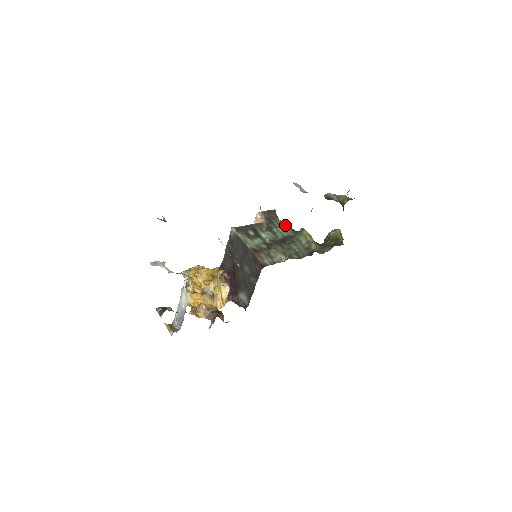
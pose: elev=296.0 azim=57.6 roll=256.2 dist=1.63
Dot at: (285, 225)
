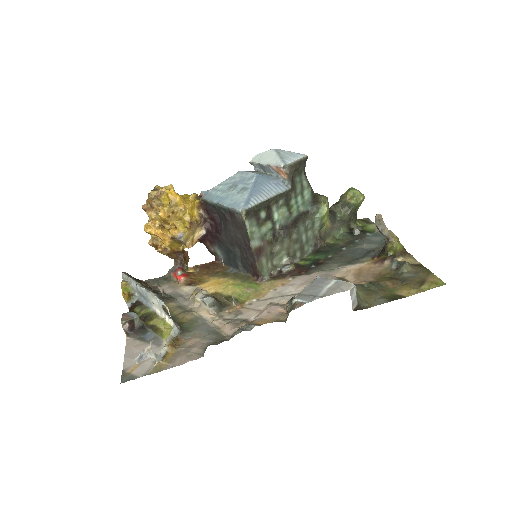
Dot at: (308, 190)
